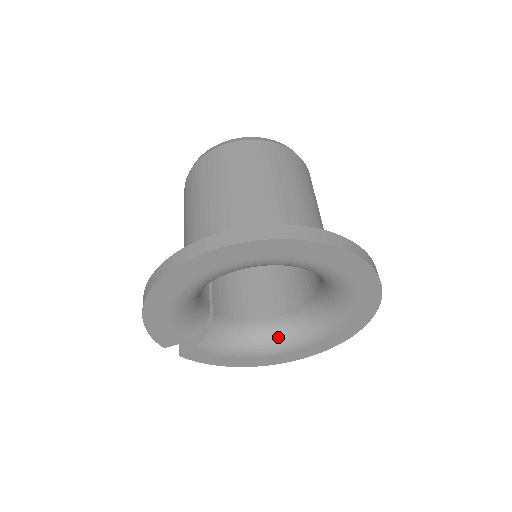
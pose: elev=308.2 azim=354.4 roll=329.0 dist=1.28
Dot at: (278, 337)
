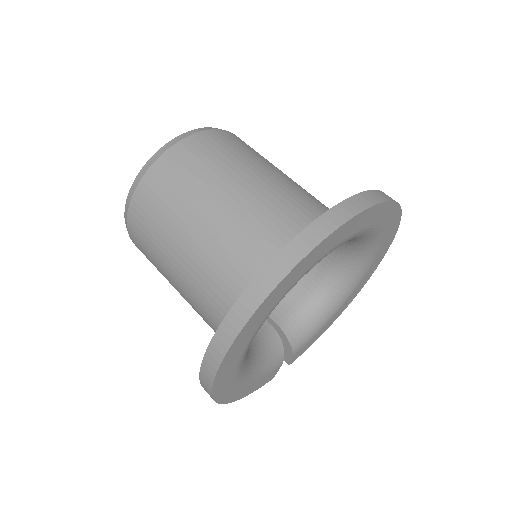
Dot at: (342, 282)
